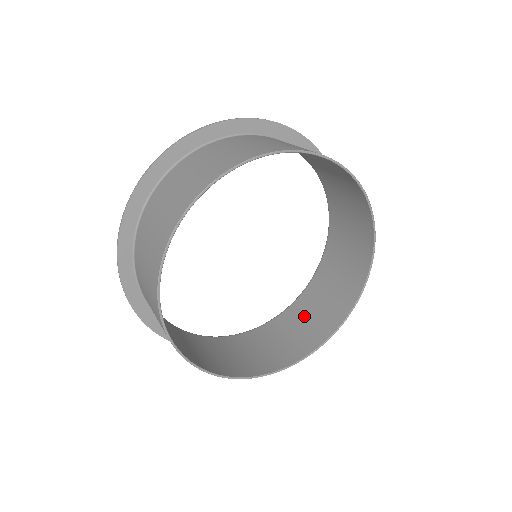
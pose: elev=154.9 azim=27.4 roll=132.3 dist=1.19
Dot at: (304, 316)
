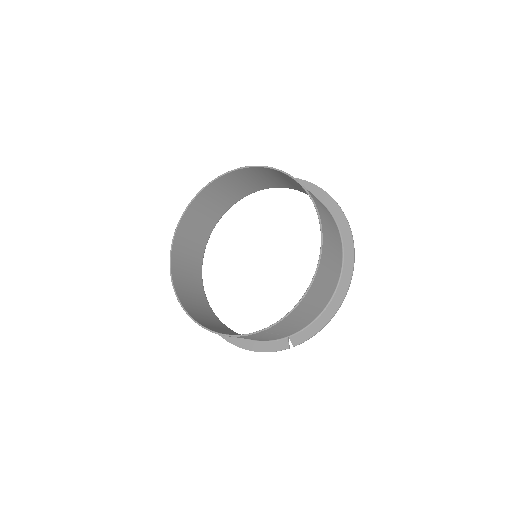
Dot at: occluded
